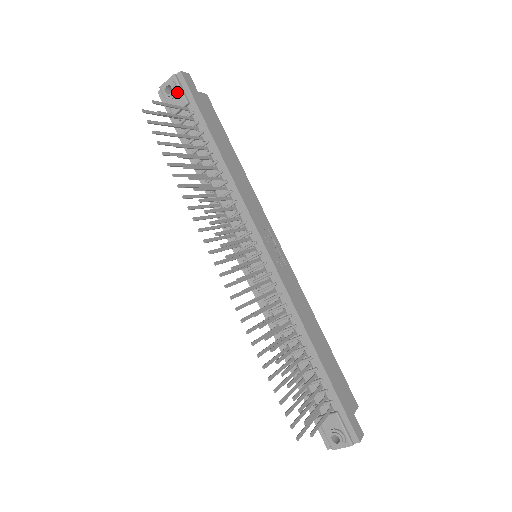
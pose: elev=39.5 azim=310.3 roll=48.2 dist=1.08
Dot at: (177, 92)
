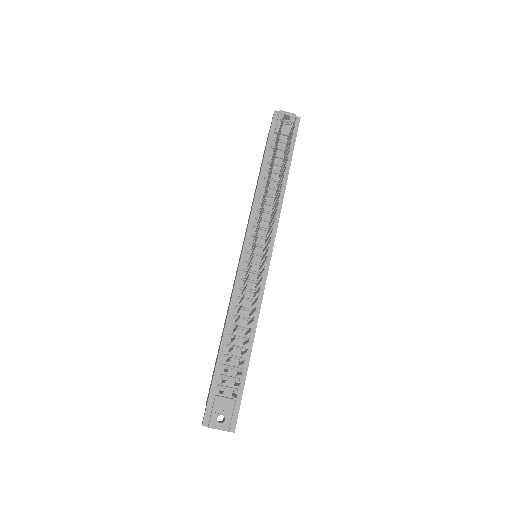
Dot at: (290, 124)
